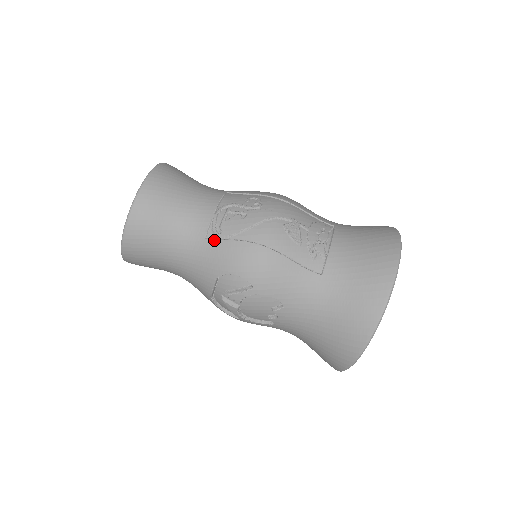
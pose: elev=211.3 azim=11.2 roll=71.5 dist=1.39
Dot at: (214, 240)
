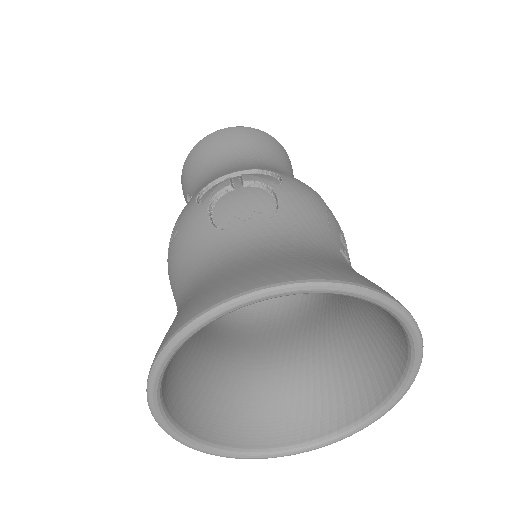
Dot at: occluded
